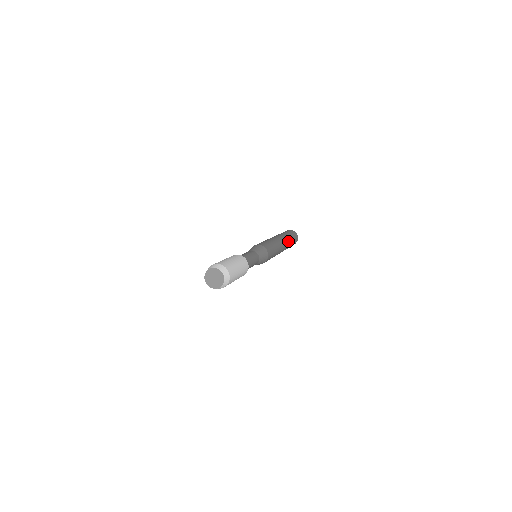
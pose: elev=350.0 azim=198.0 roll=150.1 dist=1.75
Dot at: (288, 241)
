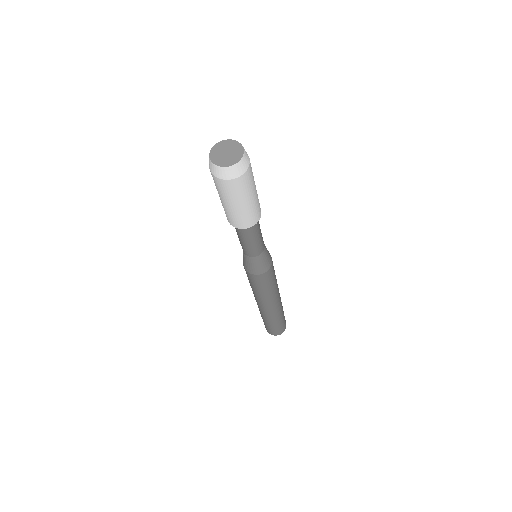
Dot at: occluded
